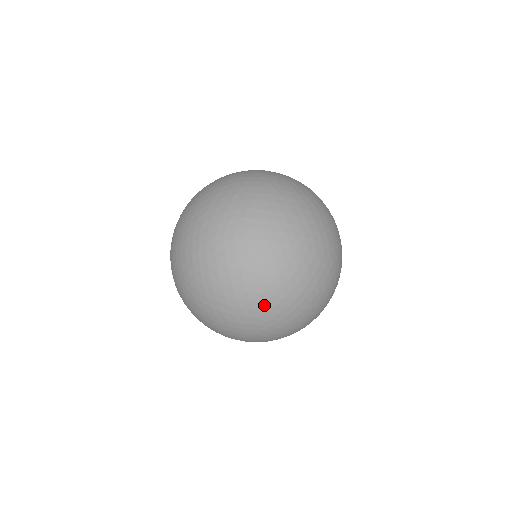
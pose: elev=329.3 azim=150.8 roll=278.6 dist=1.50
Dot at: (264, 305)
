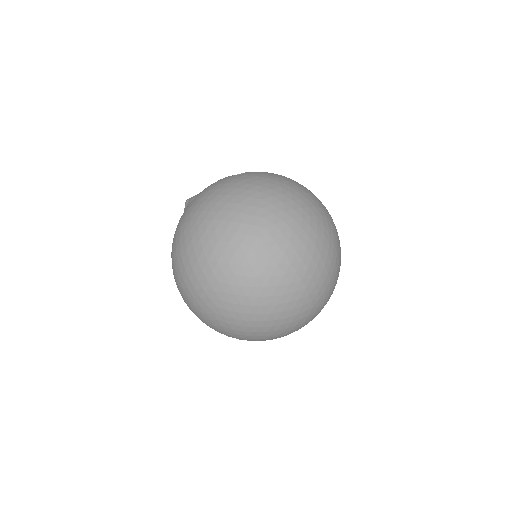
Dot at: occluded
